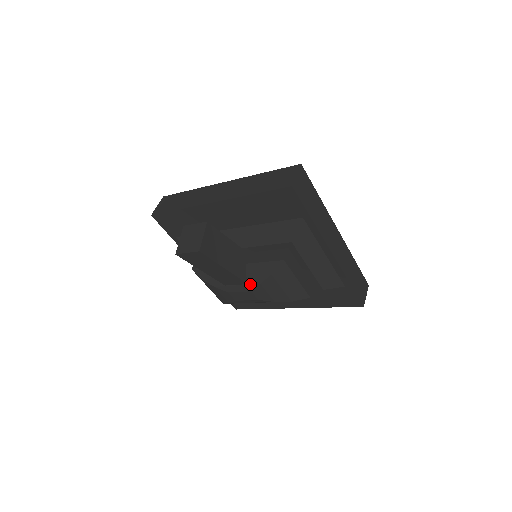
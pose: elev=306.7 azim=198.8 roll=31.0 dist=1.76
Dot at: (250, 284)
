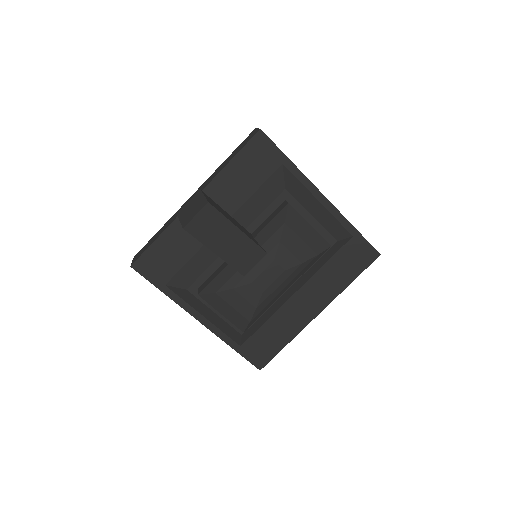
Dot at: (269, 251)
